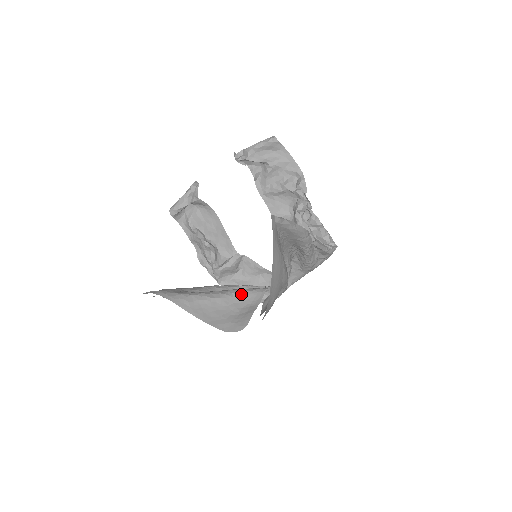
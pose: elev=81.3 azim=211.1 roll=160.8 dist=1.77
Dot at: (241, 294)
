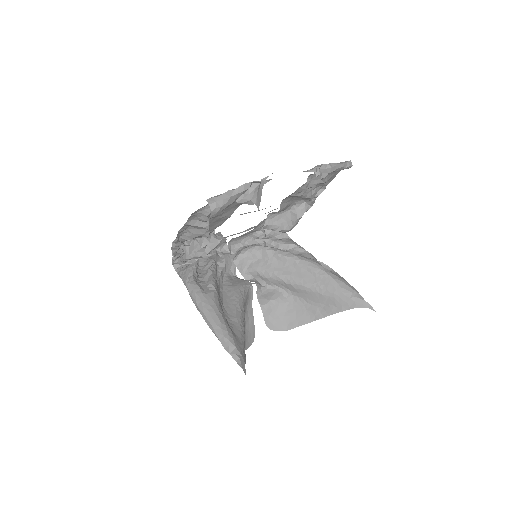
Dot at: (245, 302)
